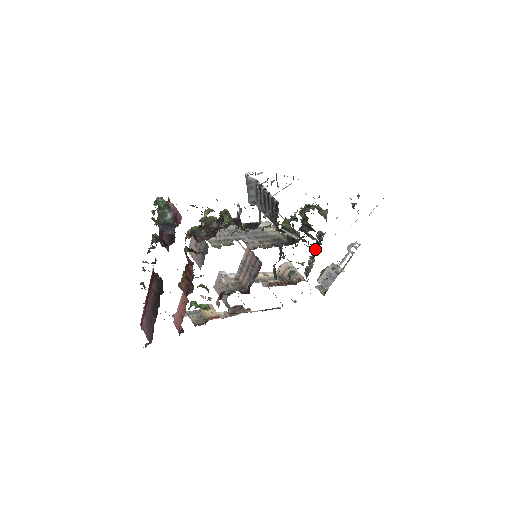
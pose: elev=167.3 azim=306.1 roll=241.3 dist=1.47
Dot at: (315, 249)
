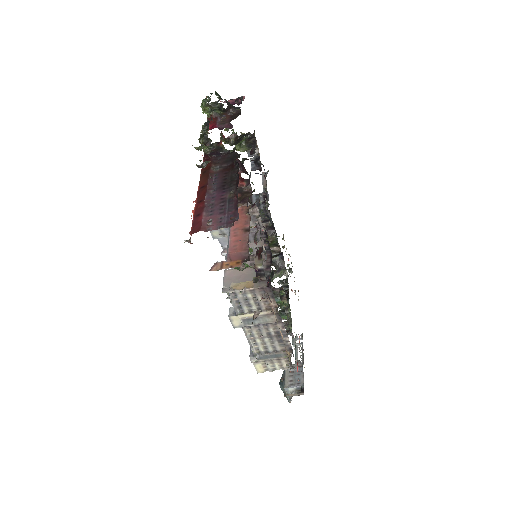
Dot at: occluded
